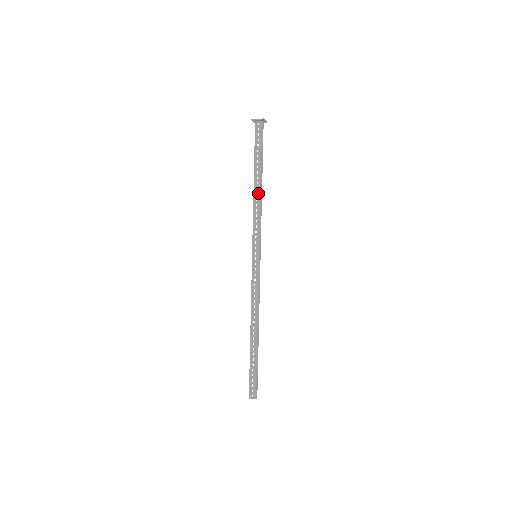
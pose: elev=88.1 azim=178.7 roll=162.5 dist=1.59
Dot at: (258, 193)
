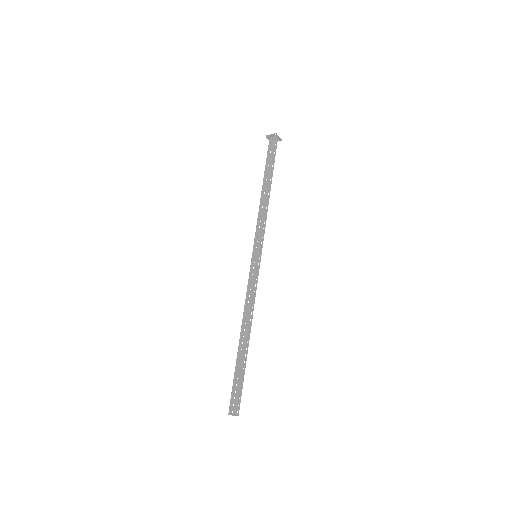
Dot at: (265, 197)
